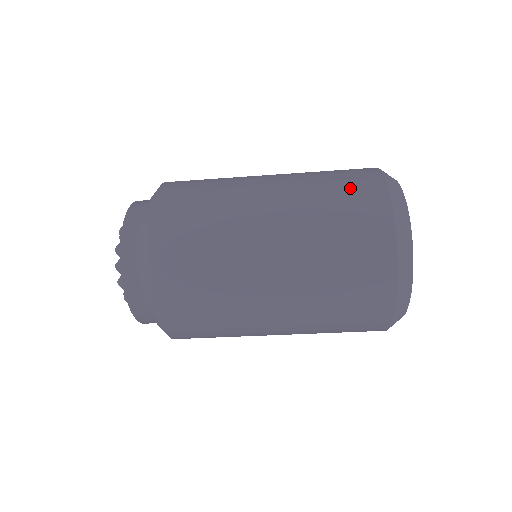
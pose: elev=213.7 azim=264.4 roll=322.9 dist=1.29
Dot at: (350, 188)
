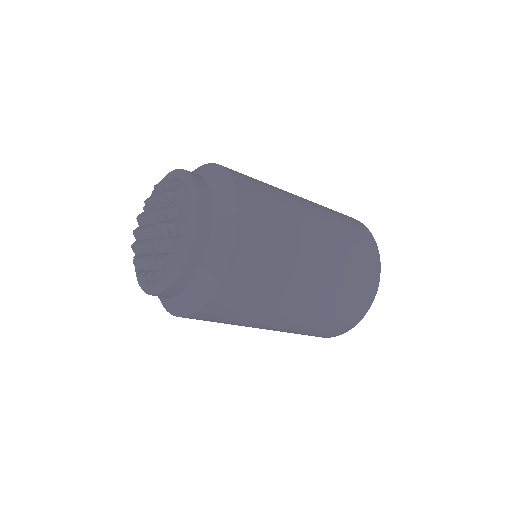
Dot at: (352, 223)
